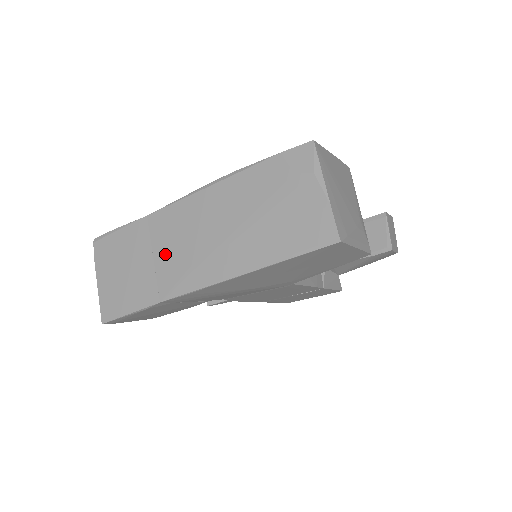
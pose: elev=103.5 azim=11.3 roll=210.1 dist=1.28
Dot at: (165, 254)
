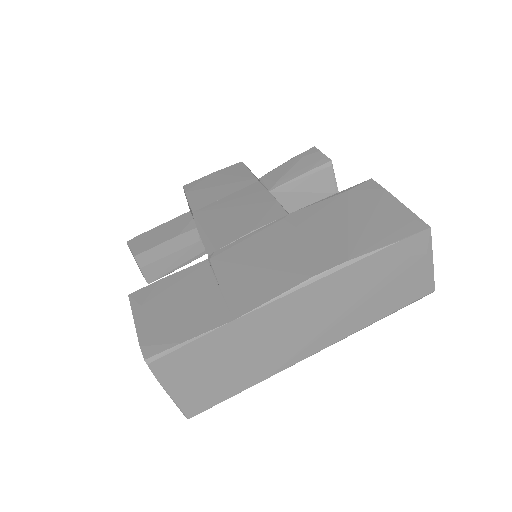
Dot at: (267, 345)
